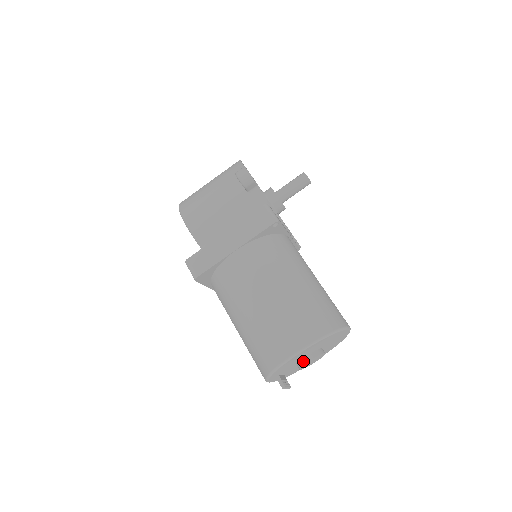
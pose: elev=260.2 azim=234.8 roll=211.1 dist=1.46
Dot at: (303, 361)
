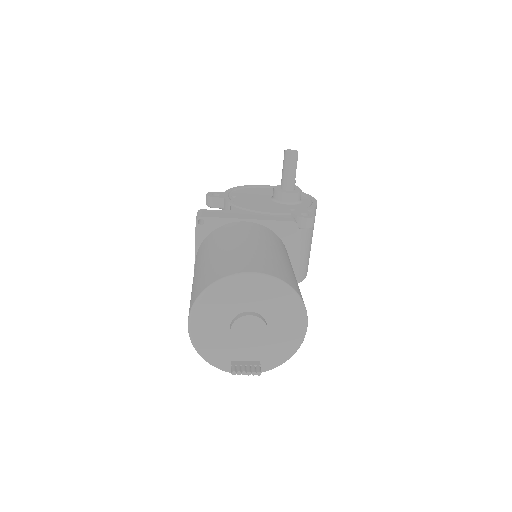
Dot at: (231, 335)
